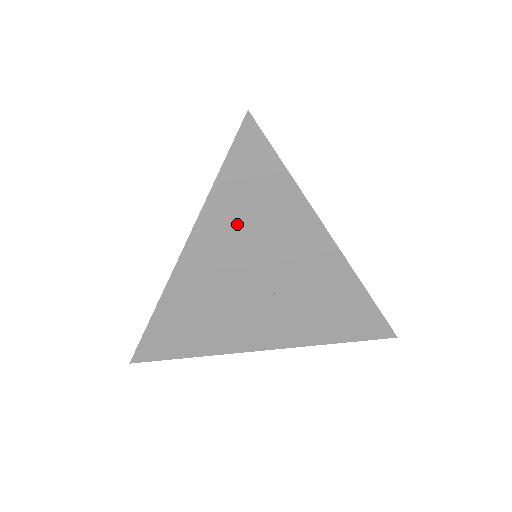
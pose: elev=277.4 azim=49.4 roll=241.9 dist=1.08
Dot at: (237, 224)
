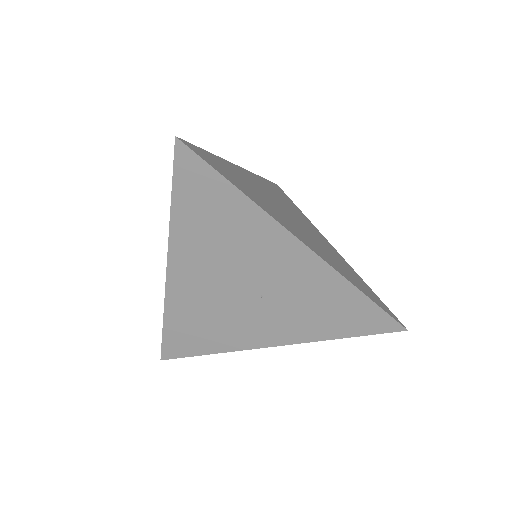
Dot at: (204, 238)
